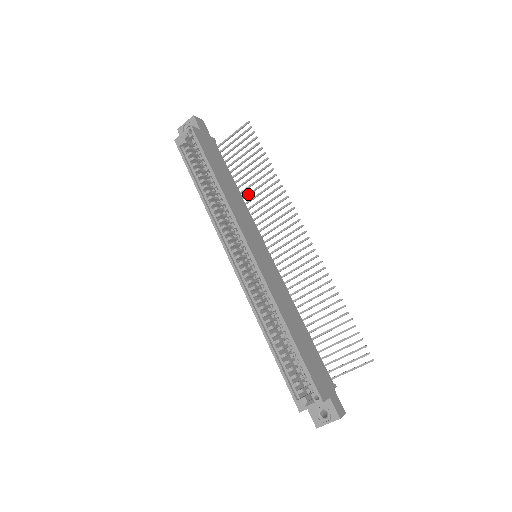
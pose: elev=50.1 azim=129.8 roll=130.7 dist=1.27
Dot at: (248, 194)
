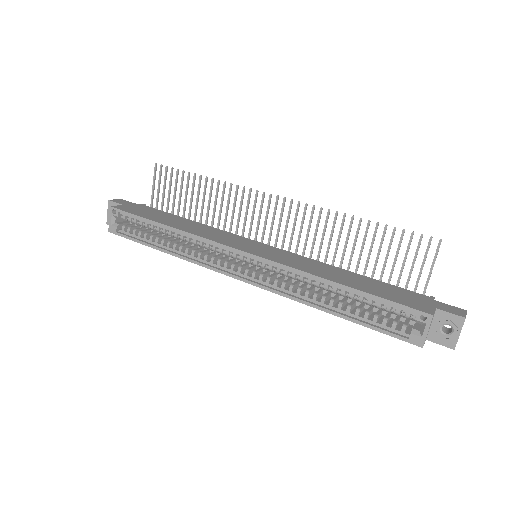
Dot at: (206, 218)
